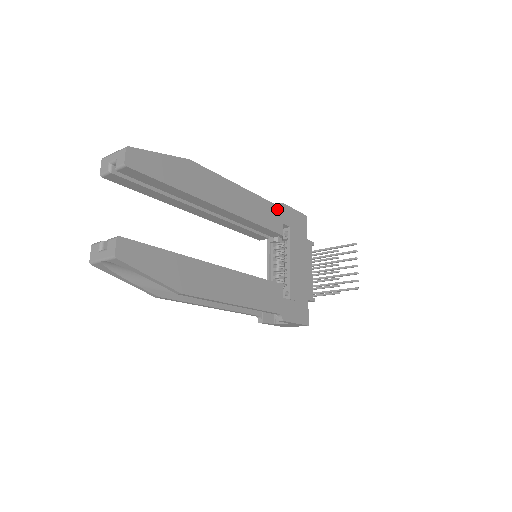
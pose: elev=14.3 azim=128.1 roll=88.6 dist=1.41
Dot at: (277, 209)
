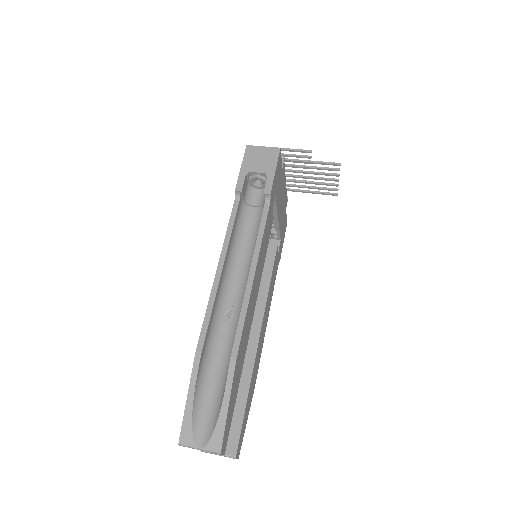
Dot at: (269, 211)
